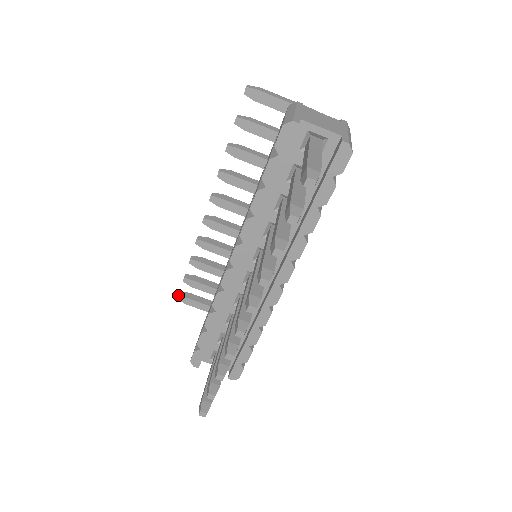
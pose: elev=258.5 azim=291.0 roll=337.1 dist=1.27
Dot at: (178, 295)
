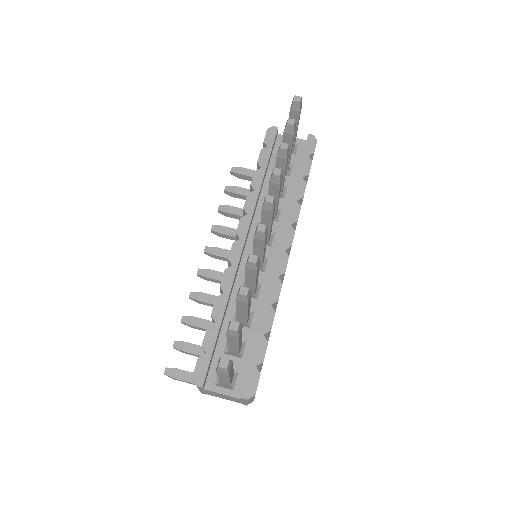
Dot at: (165, 368)
